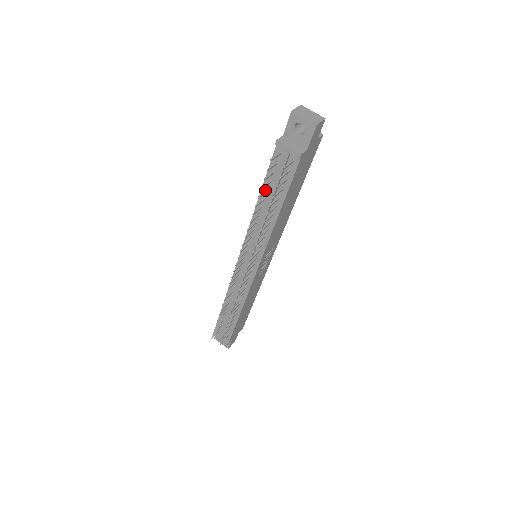
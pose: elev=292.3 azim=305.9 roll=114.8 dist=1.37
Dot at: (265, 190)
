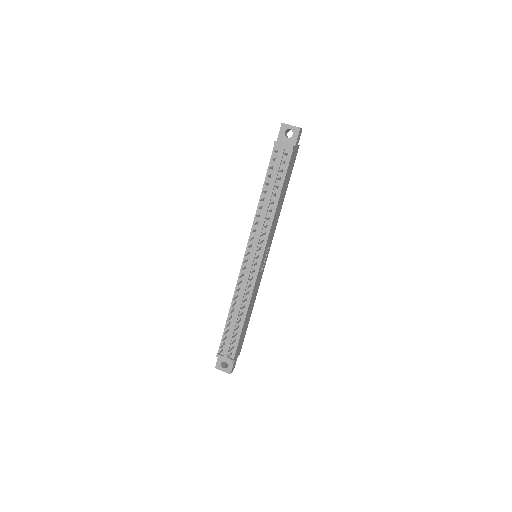
Dot at: occluded
